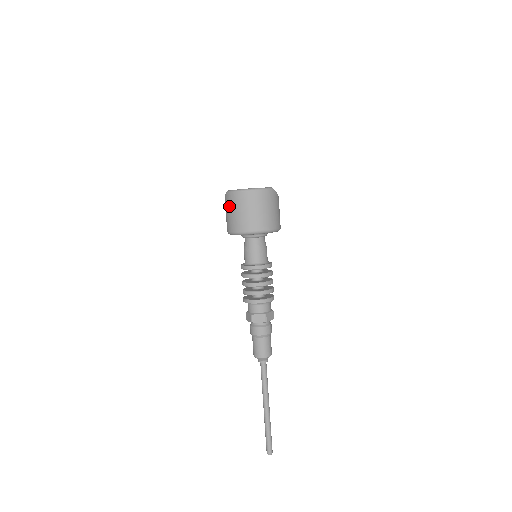
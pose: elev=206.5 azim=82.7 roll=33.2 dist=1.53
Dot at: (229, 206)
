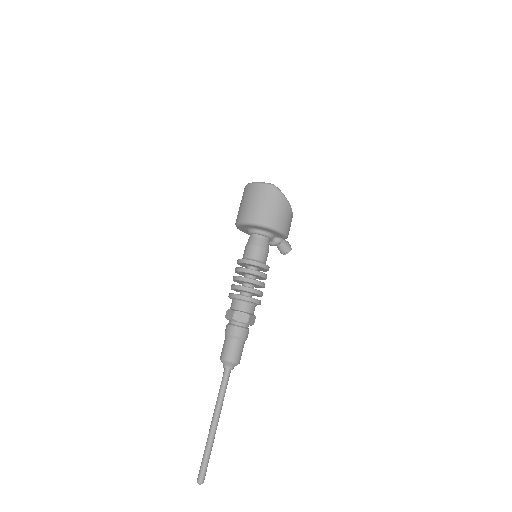
Dot at: occluded
